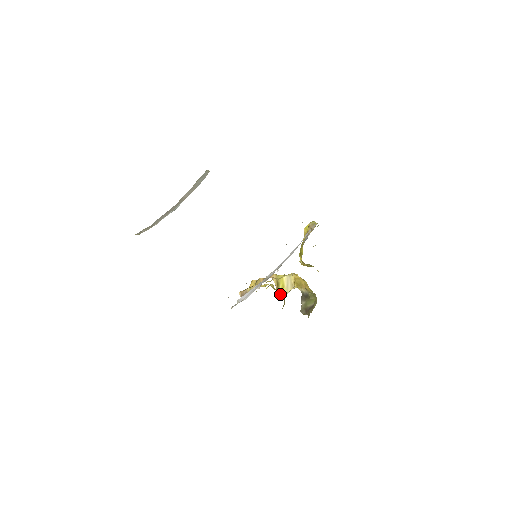
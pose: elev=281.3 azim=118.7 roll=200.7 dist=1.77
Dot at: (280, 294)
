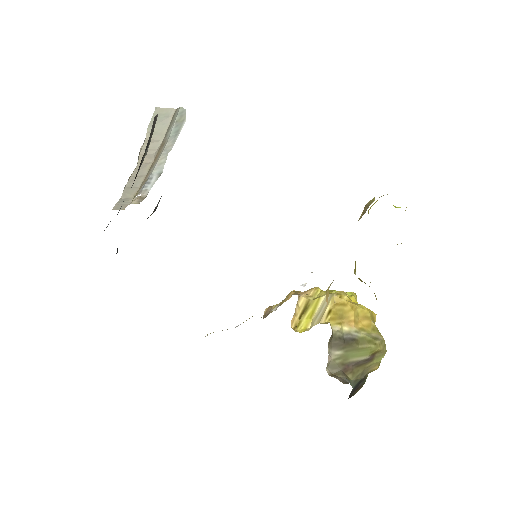
Dot at: (299, 328)
